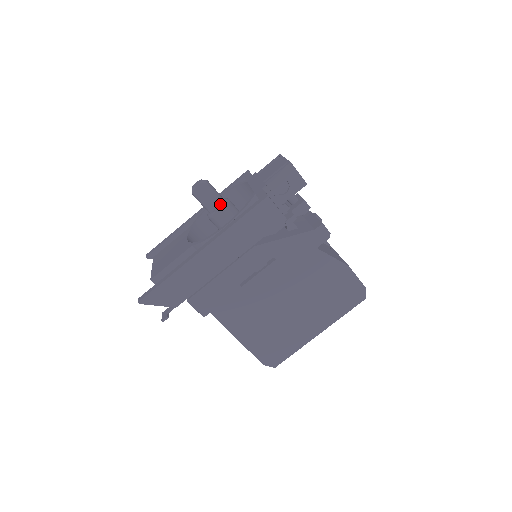
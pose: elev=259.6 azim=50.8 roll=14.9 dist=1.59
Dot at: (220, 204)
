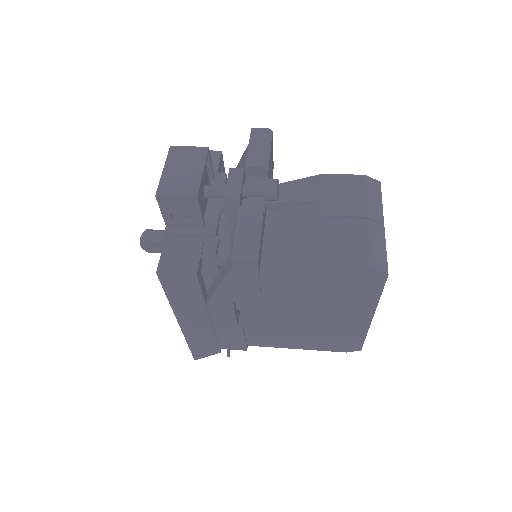
Dot at: occluded
